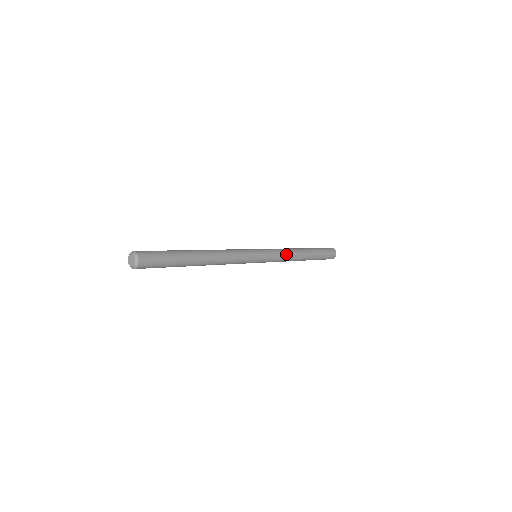
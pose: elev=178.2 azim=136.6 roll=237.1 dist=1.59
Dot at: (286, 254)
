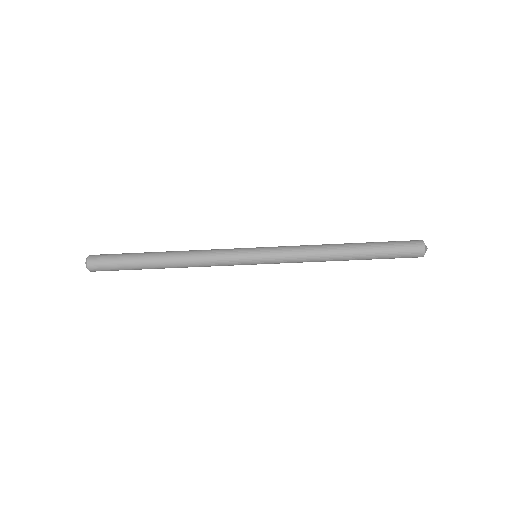
Dot at: (304, 251)
